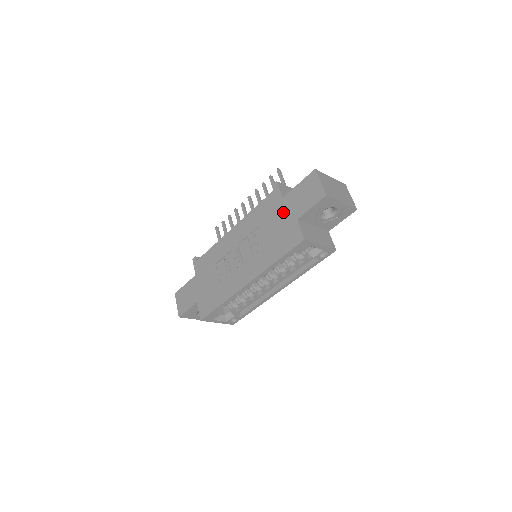
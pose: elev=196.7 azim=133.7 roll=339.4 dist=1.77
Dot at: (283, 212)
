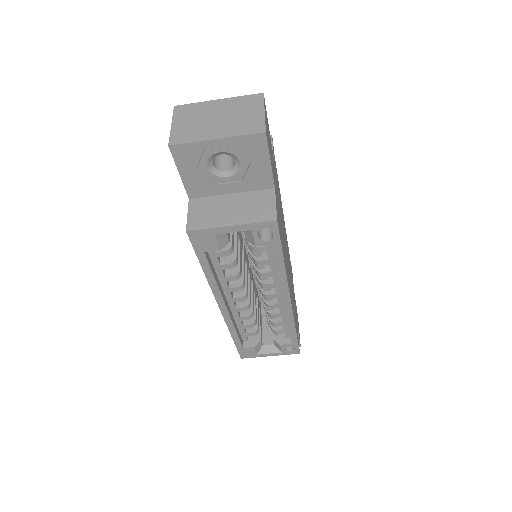
Dot at: occluded
